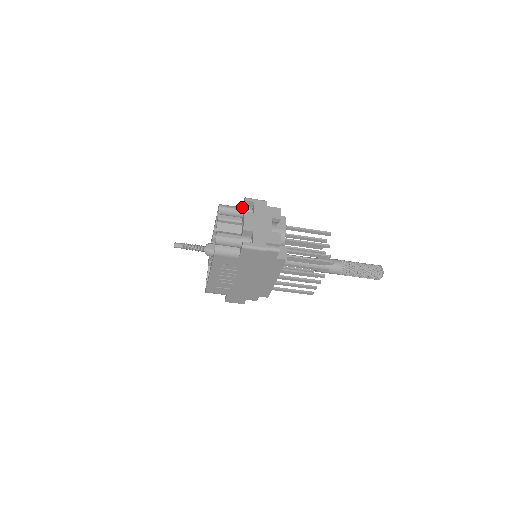
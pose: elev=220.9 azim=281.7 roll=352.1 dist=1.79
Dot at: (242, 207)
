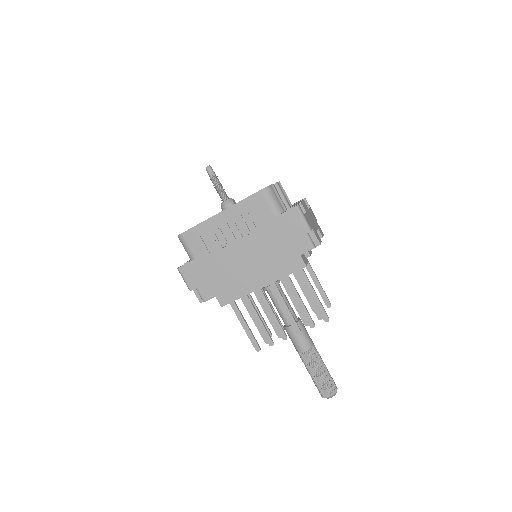
Dot at: occluded
